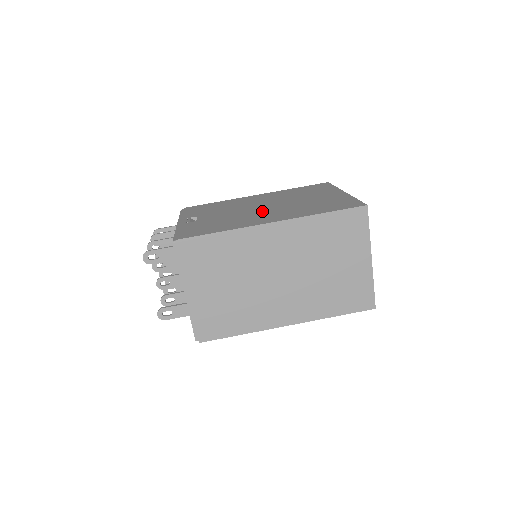
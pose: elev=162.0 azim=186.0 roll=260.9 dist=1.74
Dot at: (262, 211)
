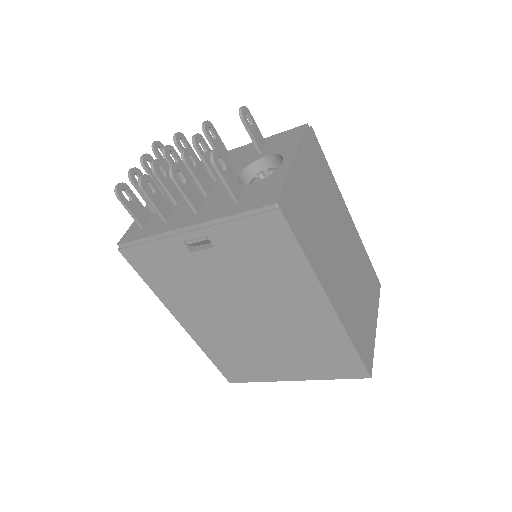
Dot at: occluded
